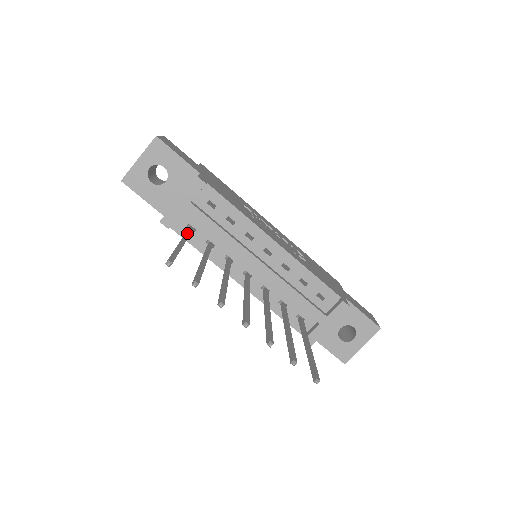
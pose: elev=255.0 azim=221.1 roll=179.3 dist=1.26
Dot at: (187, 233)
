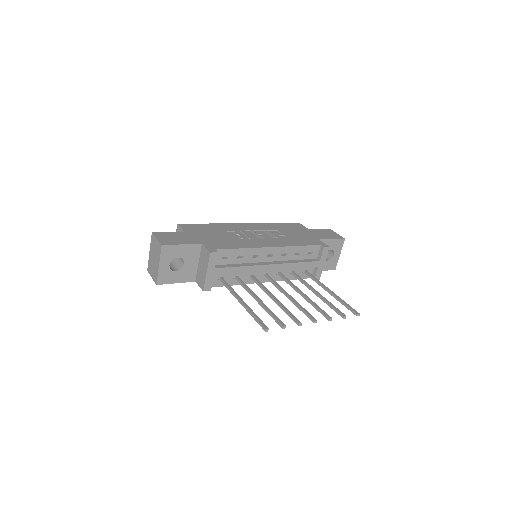
Dot at: (231, 289)
